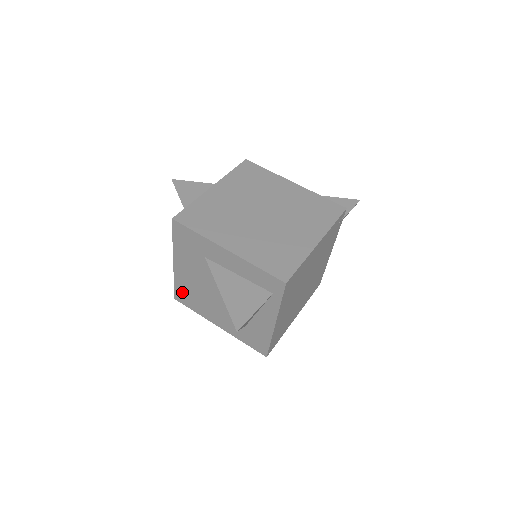
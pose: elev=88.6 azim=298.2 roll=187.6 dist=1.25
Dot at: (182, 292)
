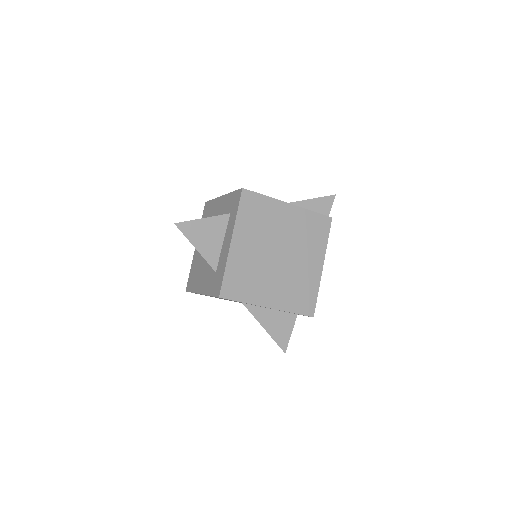
Dot at: occluded
